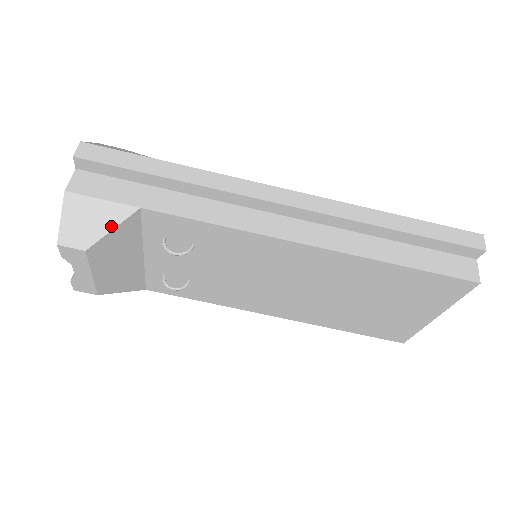
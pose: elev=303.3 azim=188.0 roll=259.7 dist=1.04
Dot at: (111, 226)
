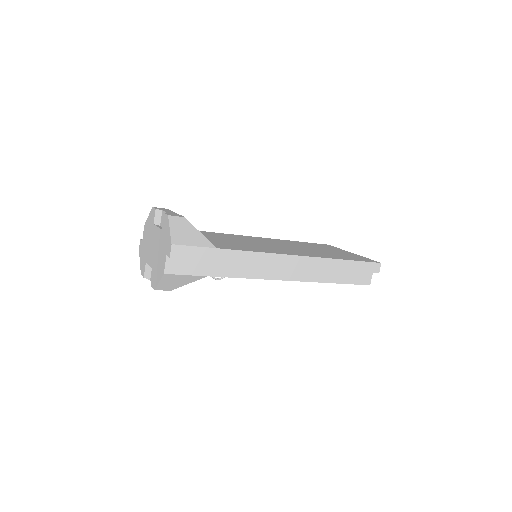
Dot at: (188, 283)
